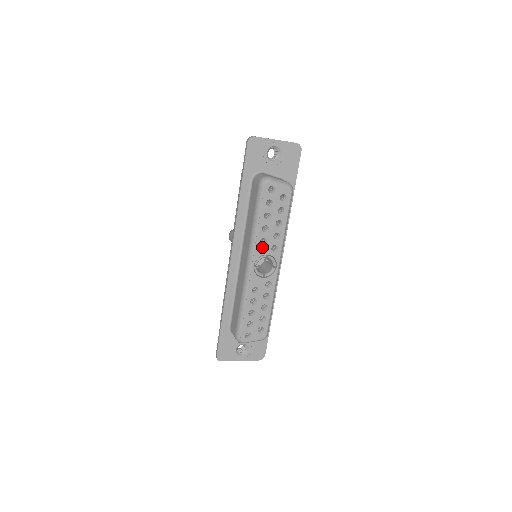
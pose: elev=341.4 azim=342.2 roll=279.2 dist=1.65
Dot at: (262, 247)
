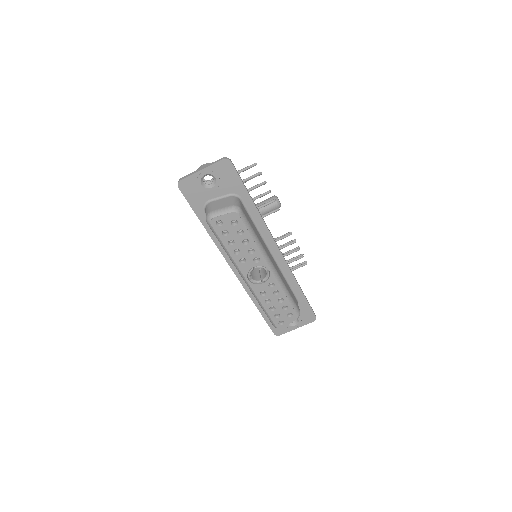
Dot at: (245, 265)
